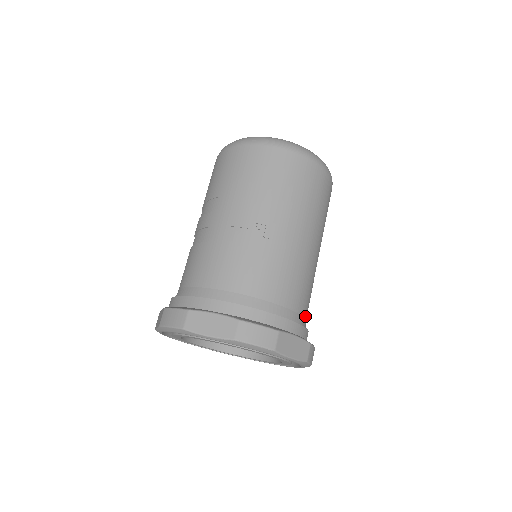
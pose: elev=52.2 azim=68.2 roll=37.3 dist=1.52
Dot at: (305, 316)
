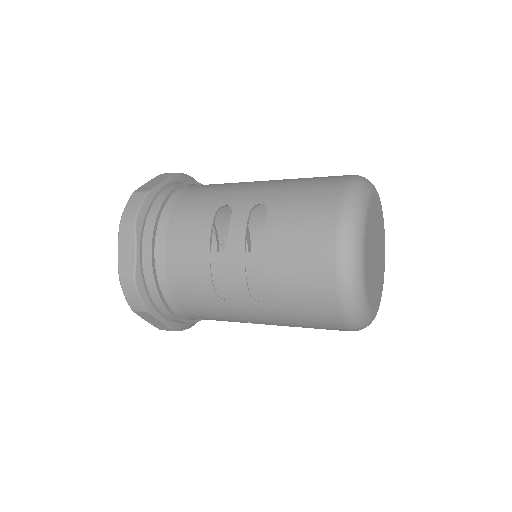
Dot at: occluded
